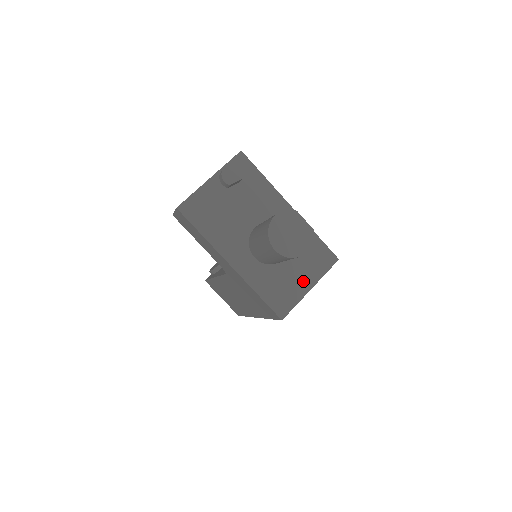
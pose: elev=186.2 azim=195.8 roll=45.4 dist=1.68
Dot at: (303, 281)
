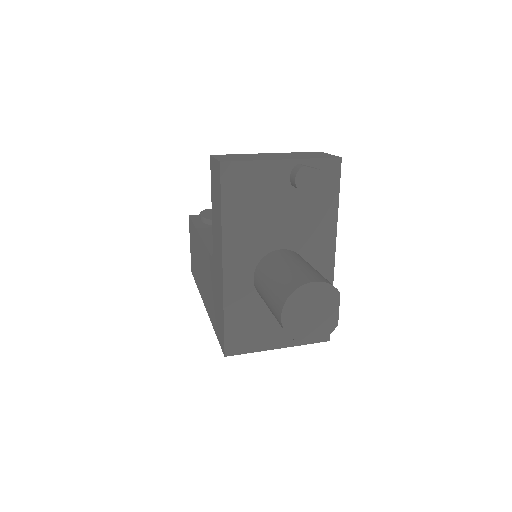
Dot at: (278, 336)
